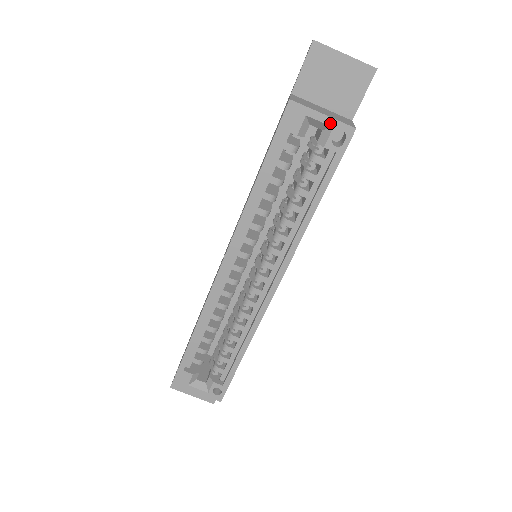
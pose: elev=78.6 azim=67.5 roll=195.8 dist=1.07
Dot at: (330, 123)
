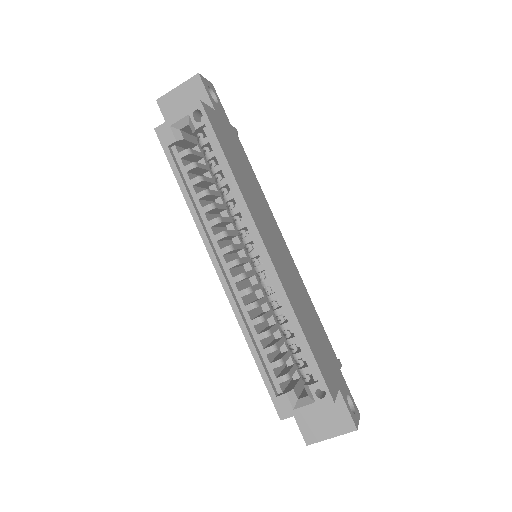
Dot at: (185, 115)
